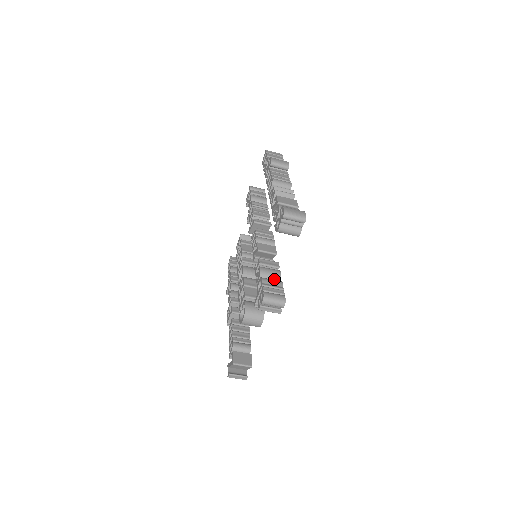
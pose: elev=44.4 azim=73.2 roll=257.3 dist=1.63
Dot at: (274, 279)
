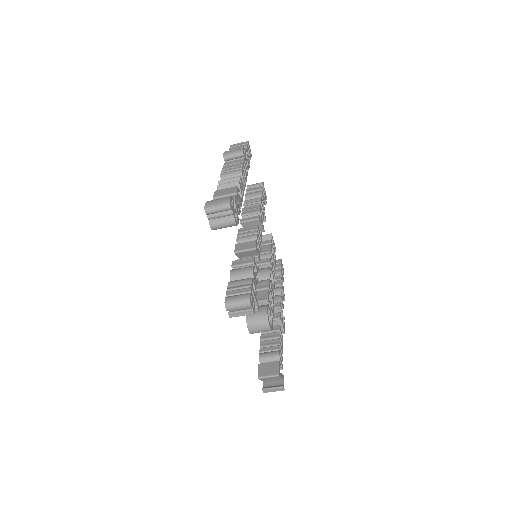
Dot at: occluded
